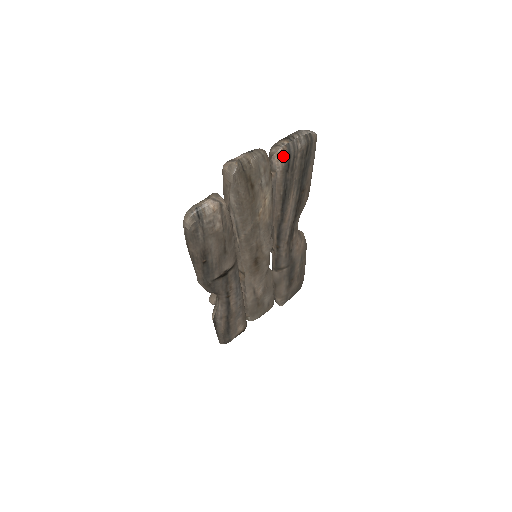
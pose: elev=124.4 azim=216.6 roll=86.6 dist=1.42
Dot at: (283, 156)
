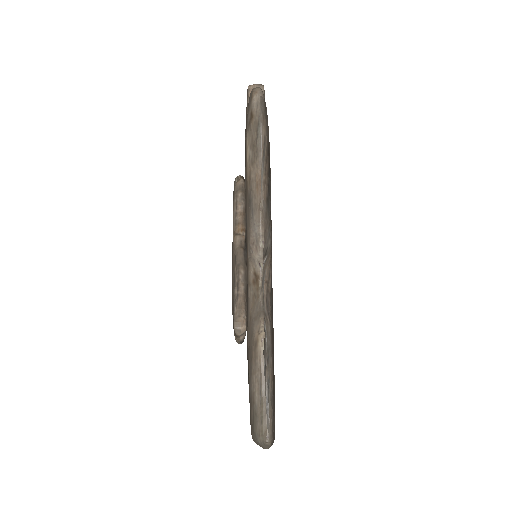
Dot at: occluded
